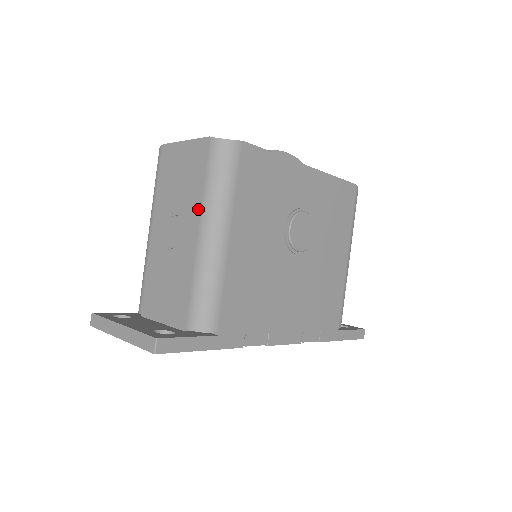
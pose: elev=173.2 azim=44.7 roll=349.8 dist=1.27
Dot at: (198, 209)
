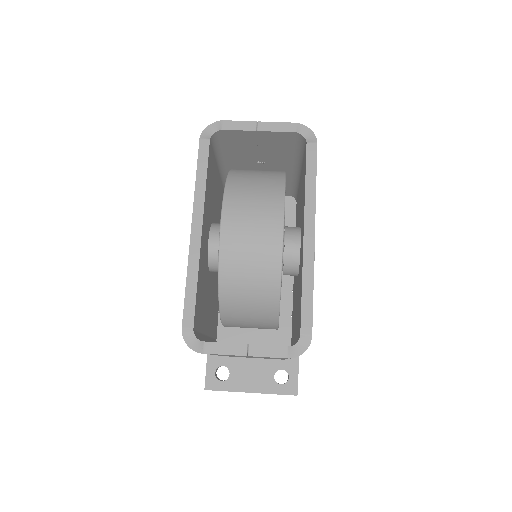
Dot at: occluded
